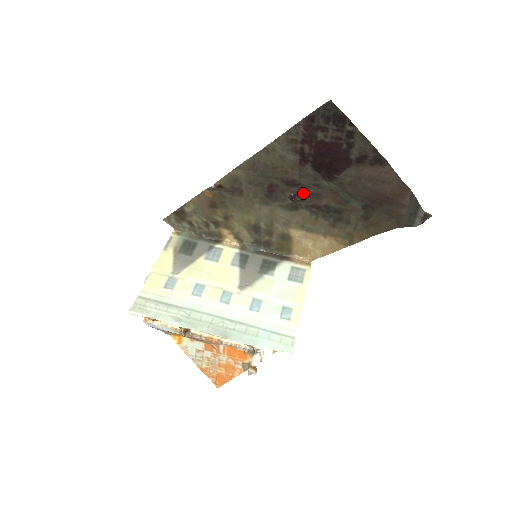
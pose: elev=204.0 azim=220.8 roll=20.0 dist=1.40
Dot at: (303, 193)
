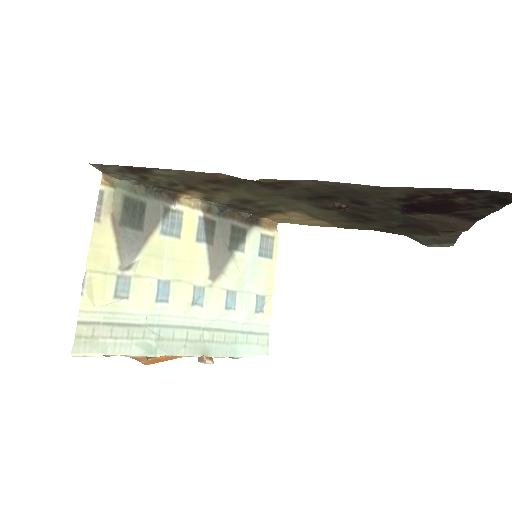
Dot at: (358, 208)
